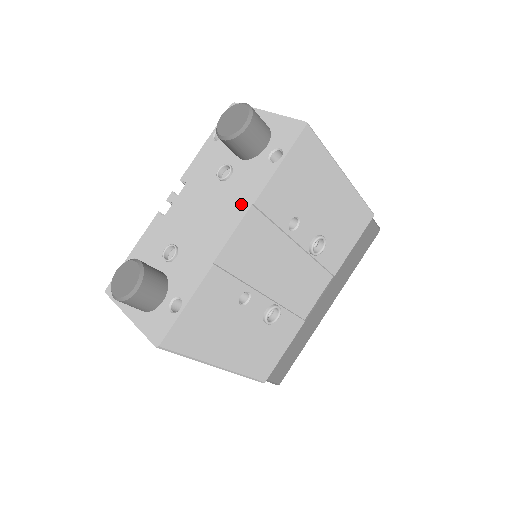
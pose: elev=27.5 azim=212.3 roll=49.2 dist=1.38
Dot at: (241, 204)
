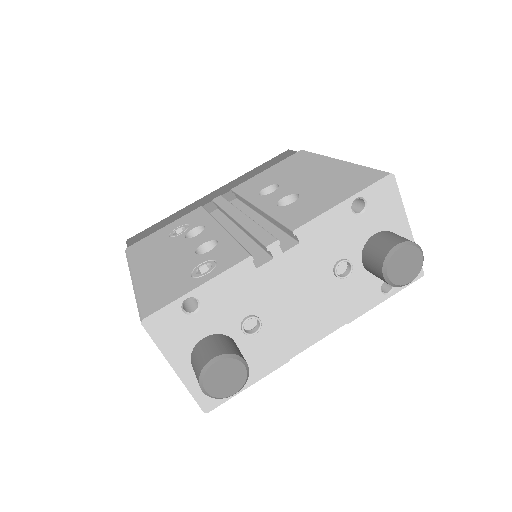
Dot at: (339, 317)
